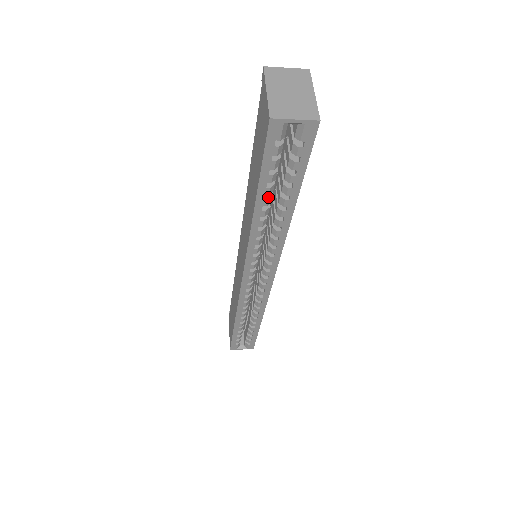
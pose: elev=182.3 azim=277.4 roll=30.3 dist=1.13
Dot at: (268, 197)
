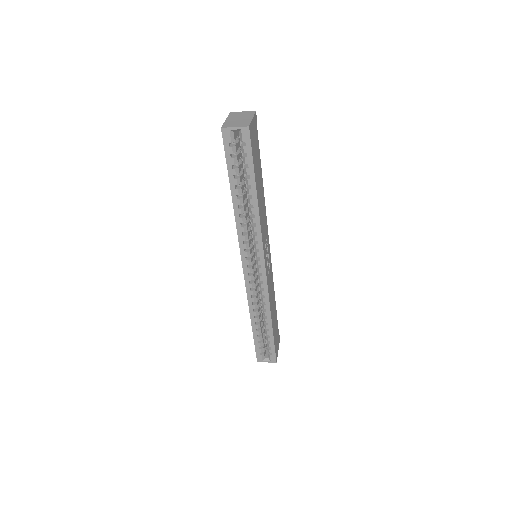
Dot at: (238, 188)
